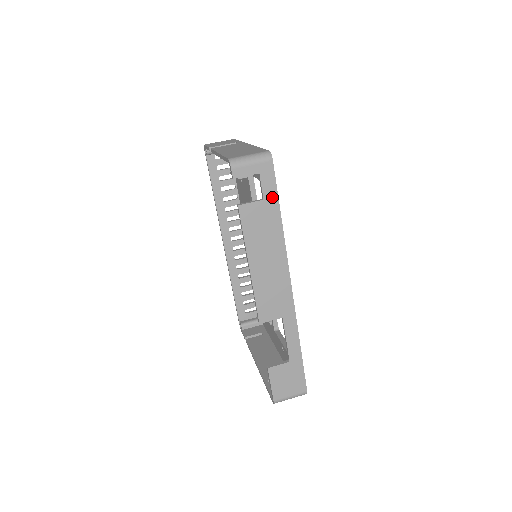
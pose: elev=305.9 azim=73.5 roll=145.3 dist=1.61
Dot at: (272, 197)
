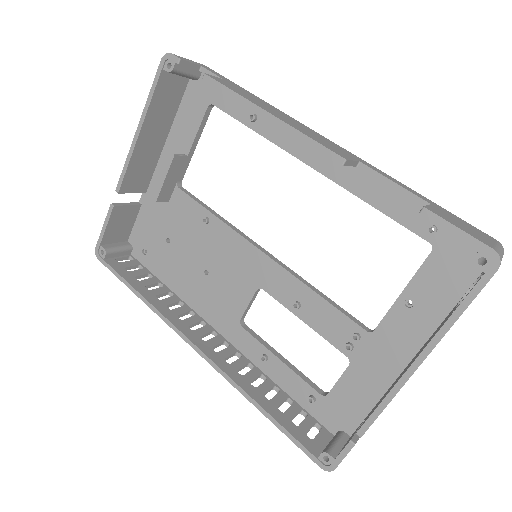
Dot at: occluded
